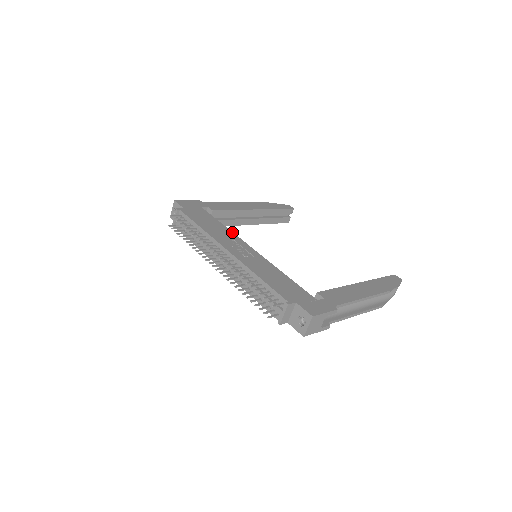
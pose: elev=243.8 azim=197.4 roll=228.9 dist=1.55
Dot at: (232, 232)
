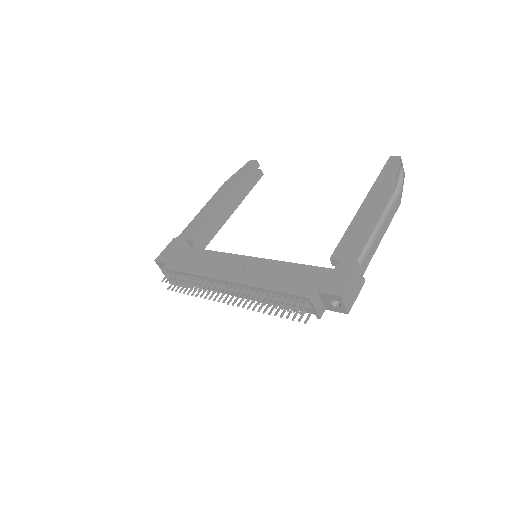
Dot at: (220, 252)
